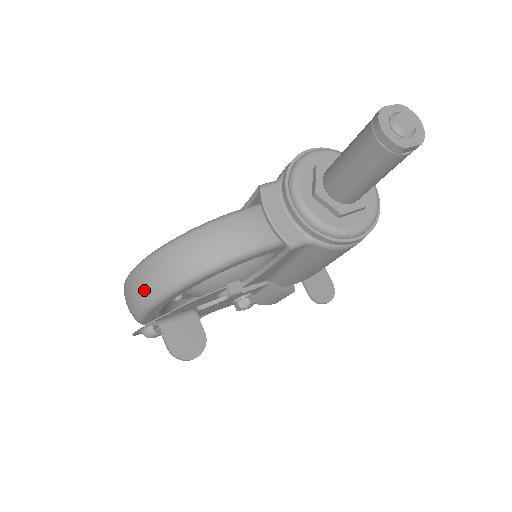
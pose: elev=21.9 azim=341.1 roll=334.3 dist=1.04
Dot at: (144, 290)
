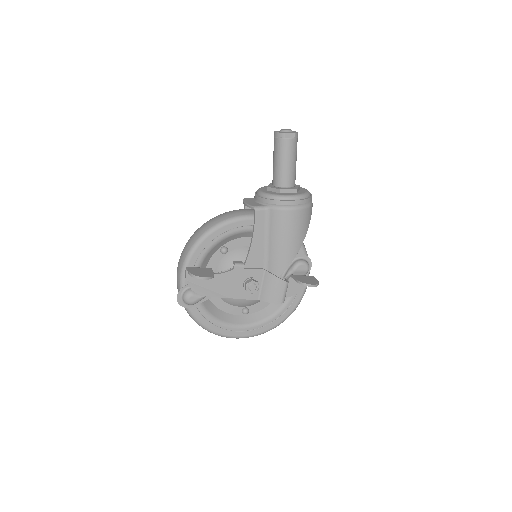
Dot at: (183, 256)
